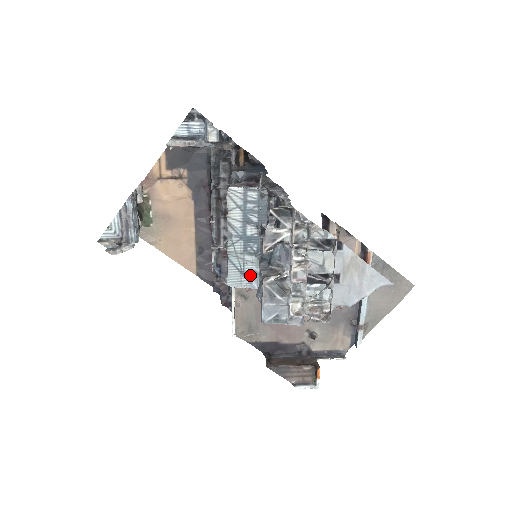
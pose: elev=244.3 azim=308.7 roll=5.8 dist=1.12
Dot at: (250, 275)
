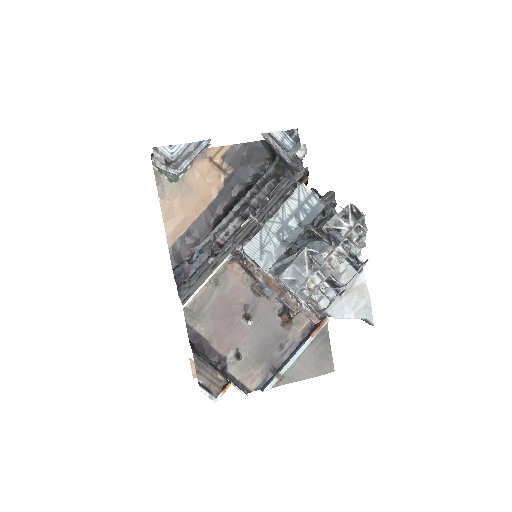
Dot at: (265, 254)
